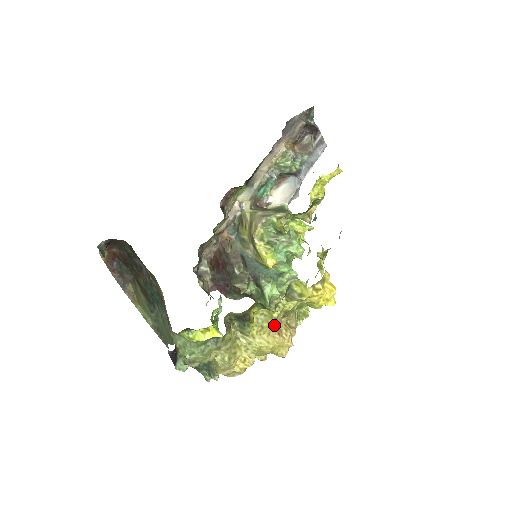
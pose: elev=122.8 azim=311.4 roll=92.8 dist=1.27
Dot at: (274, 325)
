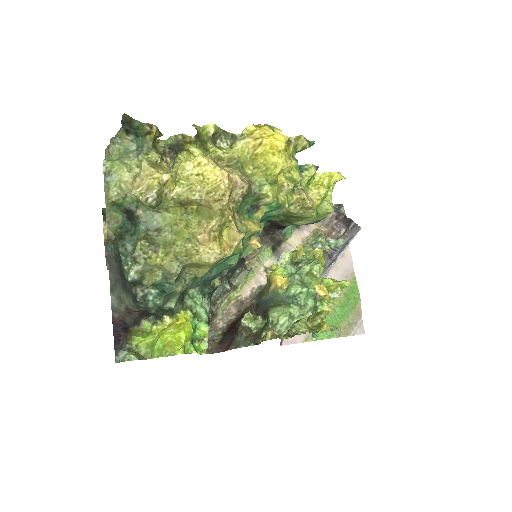
Dot at: (209, 158)
